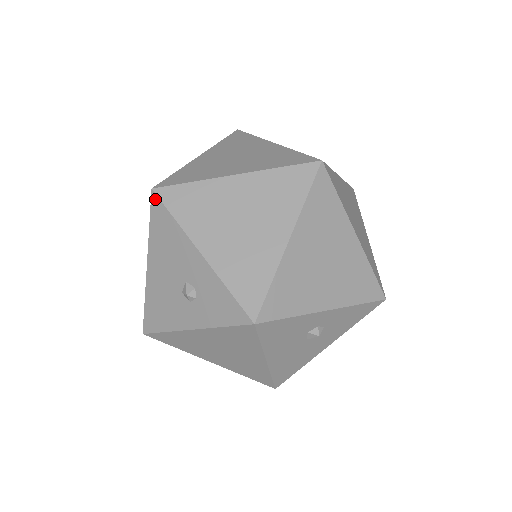
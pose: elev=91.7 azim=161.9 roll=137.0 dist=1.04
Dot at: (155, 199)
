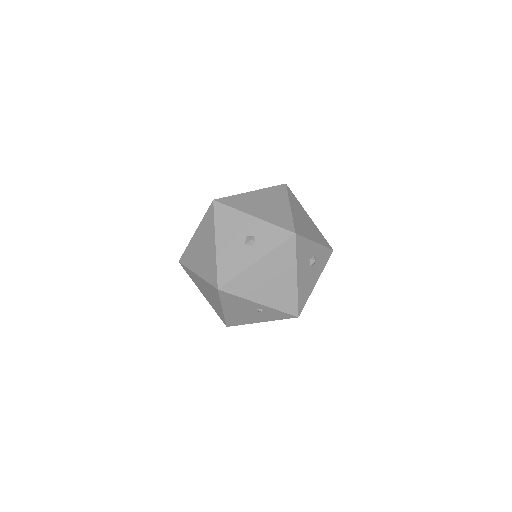
Dot at: (217, 204)
